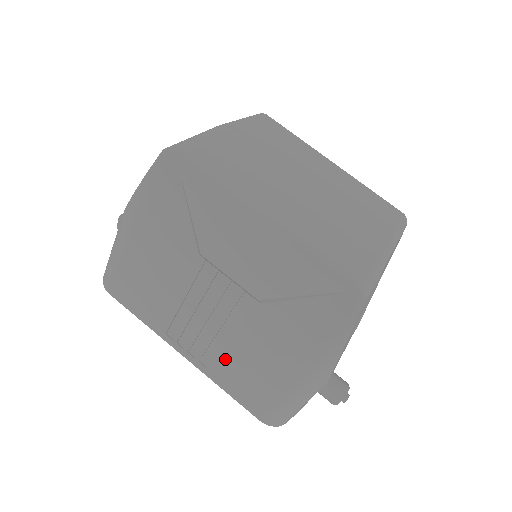
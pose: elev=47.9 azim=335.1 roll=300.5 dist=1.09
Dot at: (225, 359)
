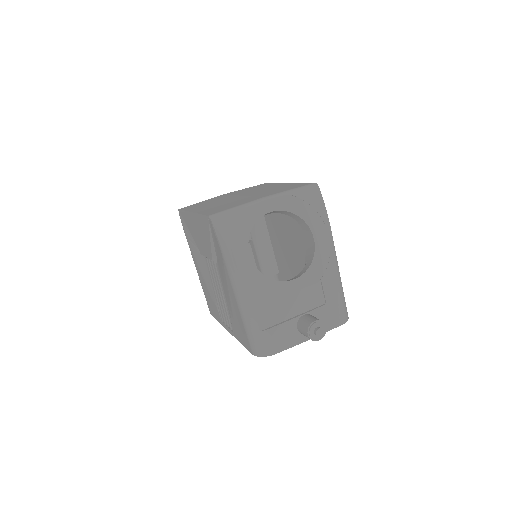
Dot at: (230, 316)
